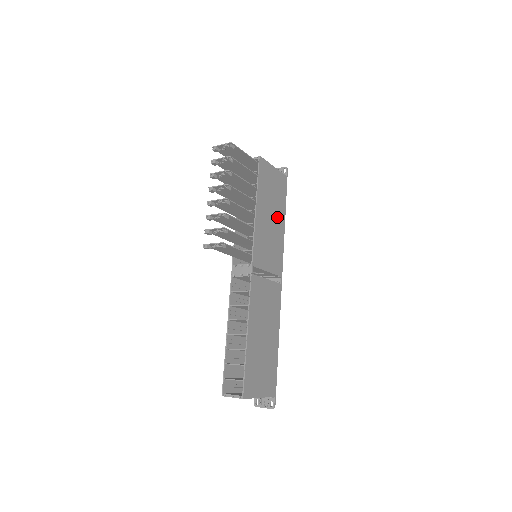
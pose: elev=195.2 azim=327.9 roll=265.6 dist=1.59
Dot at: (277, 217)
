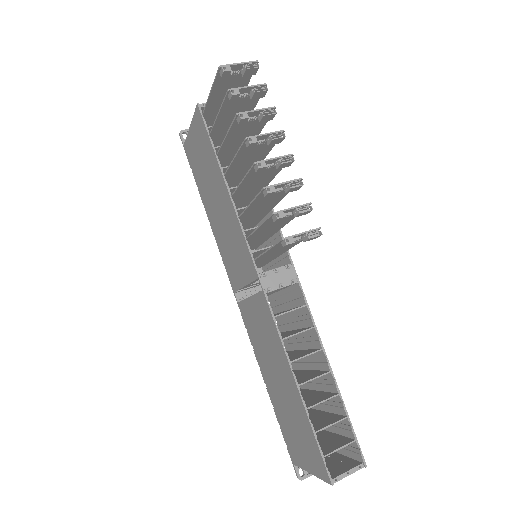
Dot at: occluded
